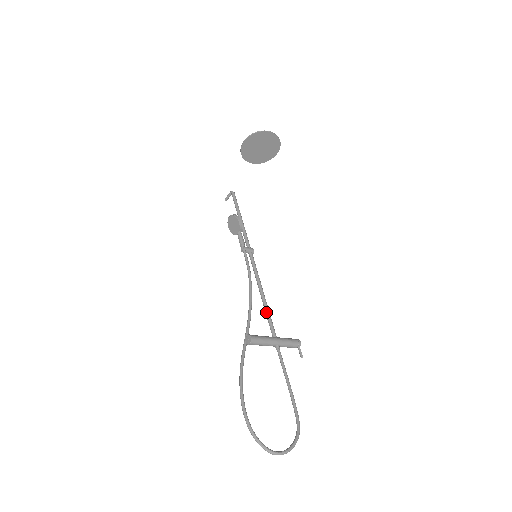
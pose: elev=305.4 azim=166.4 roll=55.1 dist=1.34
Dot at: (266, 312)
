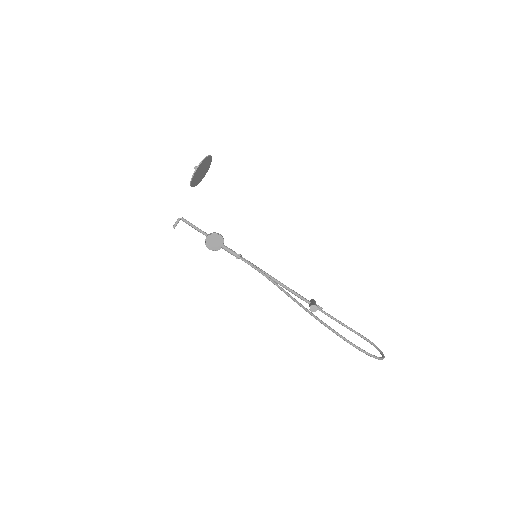
Dot at: (291, 291)
